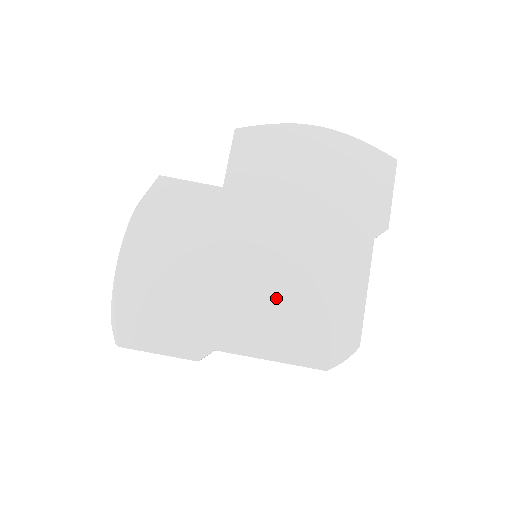
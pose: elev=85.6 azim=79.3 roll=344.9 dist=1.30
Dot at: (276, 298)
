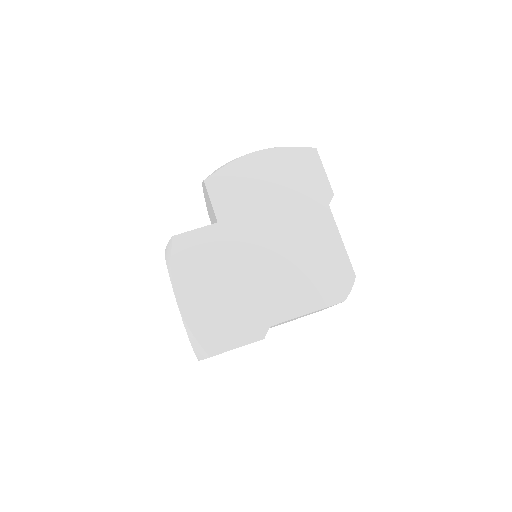
Dot at: (290, 274)
